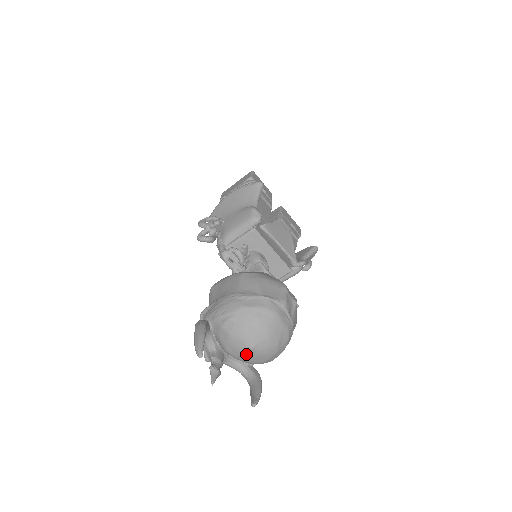
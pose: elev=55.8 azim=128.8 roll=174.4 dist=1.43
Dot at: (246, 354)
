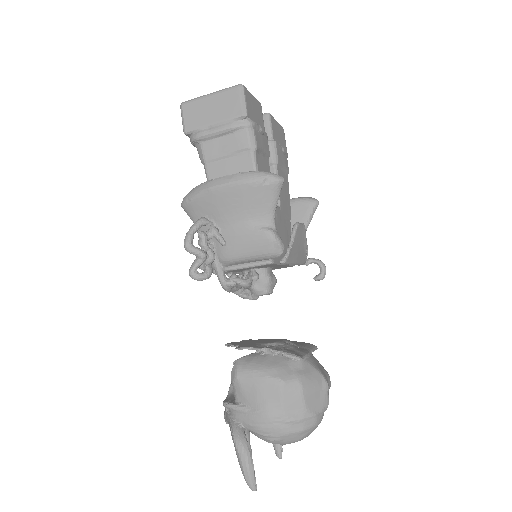
Dot at: occluded
